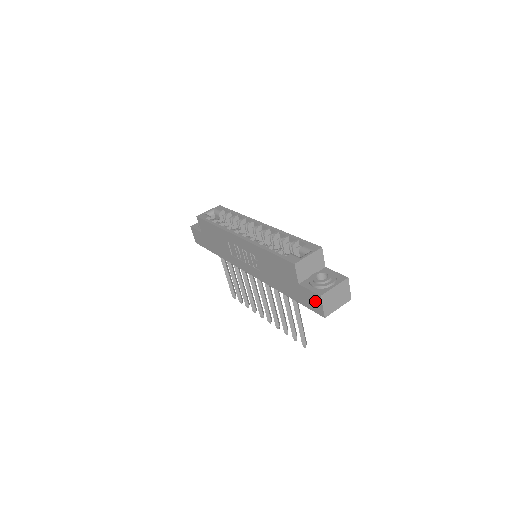
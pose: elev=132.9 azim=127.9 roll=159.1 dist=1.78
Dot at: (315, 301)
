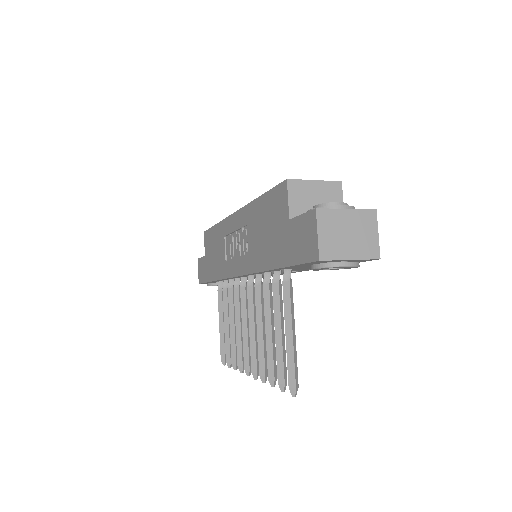
Dot at: (308, 232)
